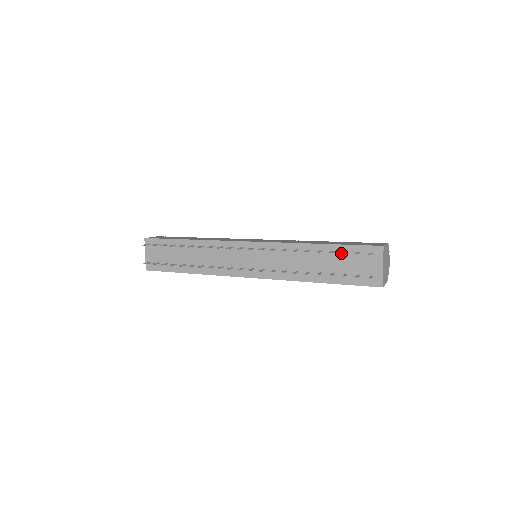
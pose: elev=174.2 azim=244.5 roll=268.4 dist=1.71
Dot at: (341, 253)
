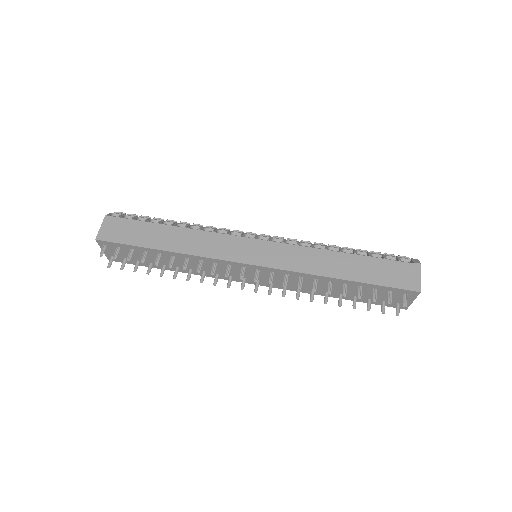
Dot at: (369, 288)
